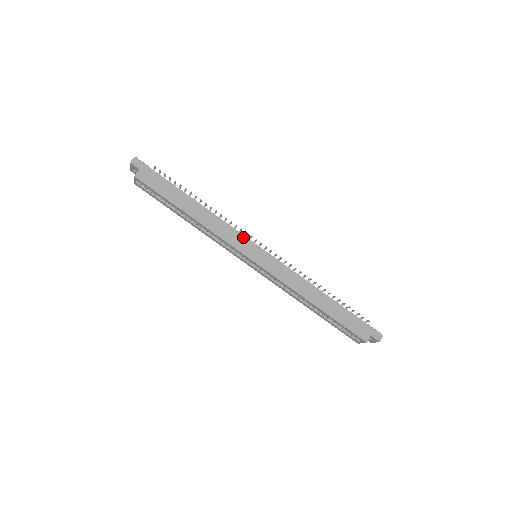
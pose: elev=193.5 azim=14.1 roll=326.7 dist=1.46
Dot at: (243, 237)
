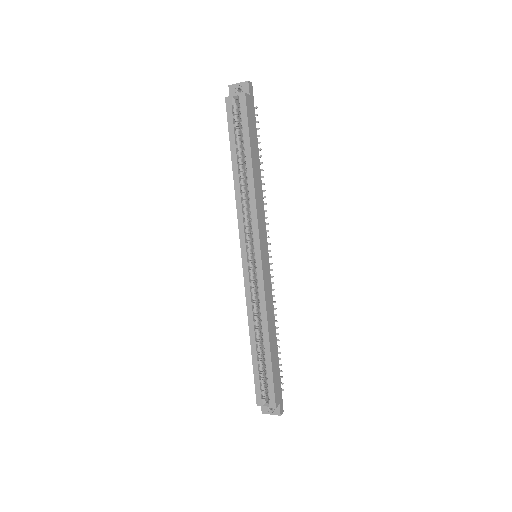
Dot at: (265, 231)
